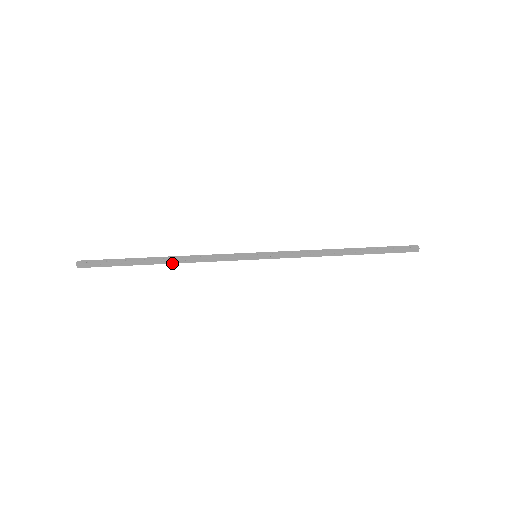
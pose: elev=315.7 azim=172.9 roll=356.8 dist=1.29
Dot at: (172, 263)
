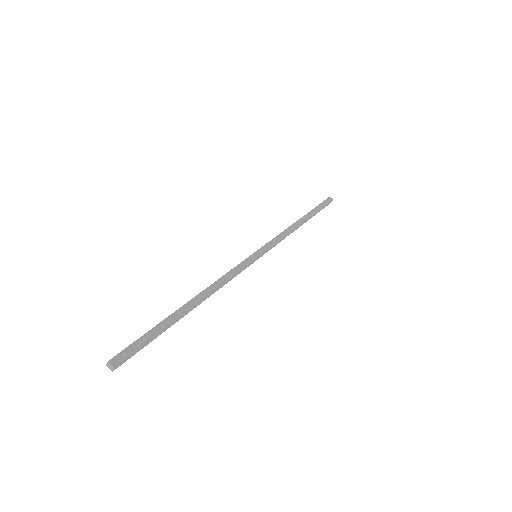
Dot at: (201, 302)
